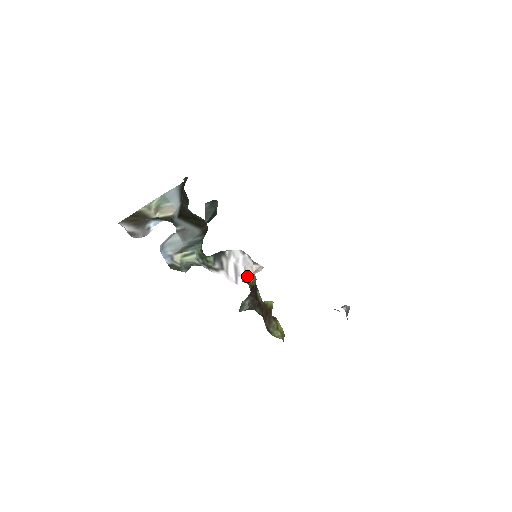
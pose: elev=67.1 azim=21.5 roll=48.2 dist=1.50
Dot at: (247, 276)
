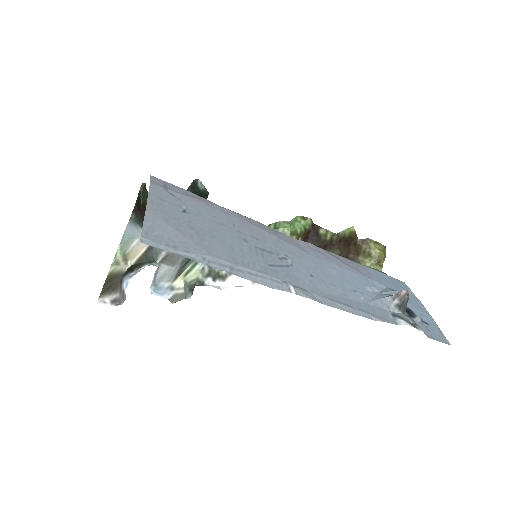
Dot at: occluded
